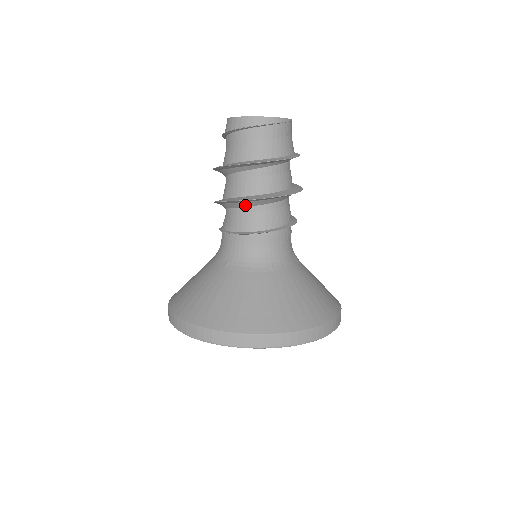
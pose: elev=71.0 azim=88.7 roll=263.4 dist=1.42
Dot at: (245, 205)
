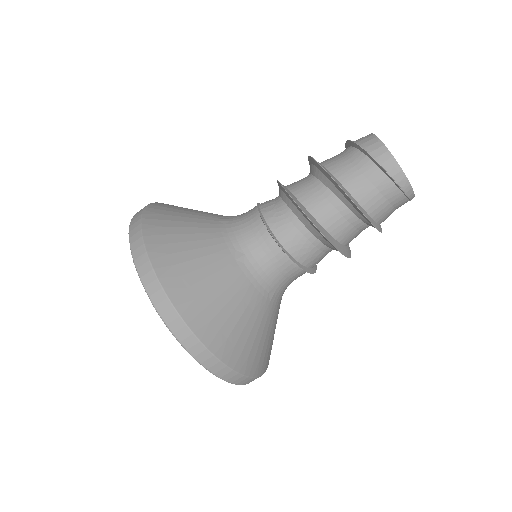
Dot at: (312, 230)
